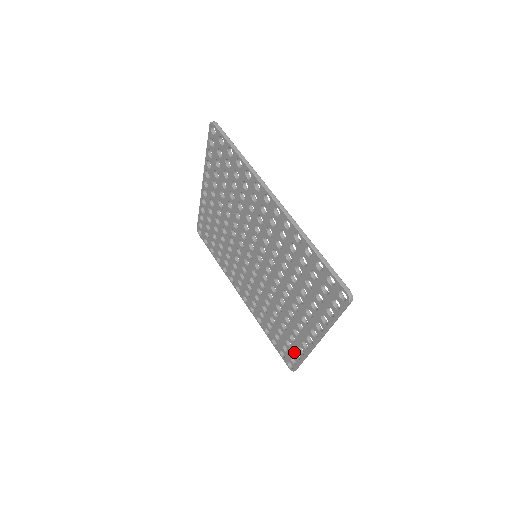
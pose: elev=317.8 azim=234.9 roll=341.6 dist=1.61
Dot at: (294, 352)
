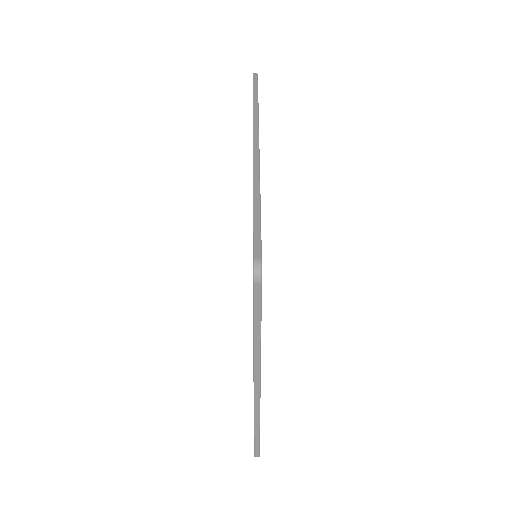
Dot at: occluded
